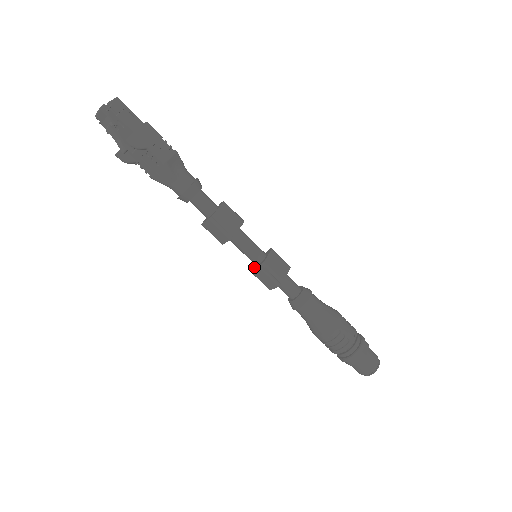
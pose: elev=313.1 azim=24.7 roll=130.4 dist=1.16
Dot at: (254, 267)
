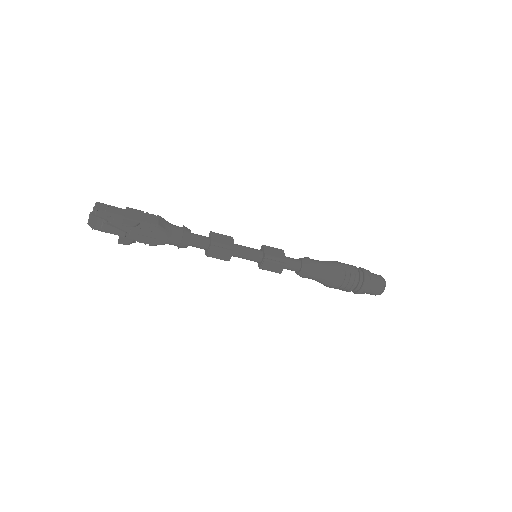
Dot at: (260, 264)
